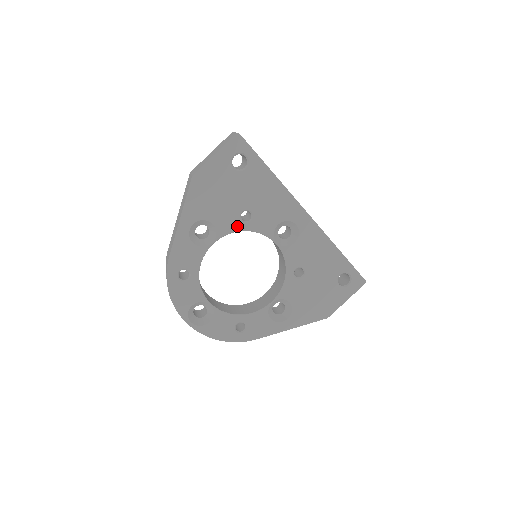
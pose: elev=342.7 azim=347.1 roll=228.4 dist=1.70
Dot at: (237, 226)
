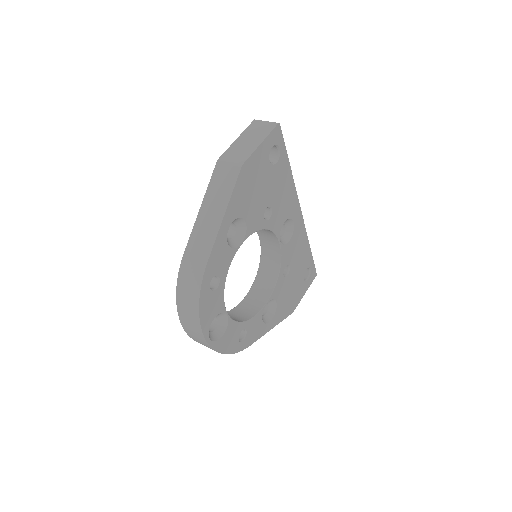
Dot at: (260, 224)
